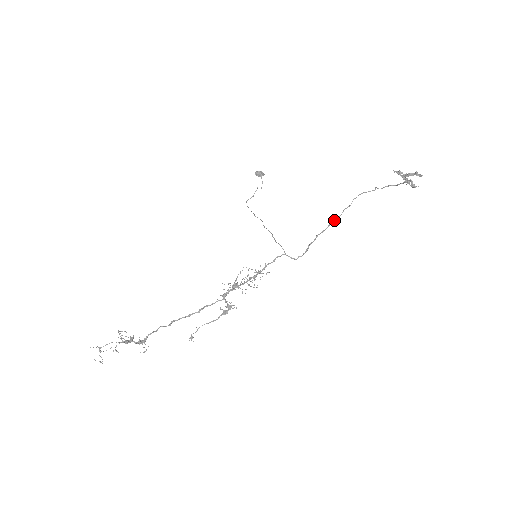
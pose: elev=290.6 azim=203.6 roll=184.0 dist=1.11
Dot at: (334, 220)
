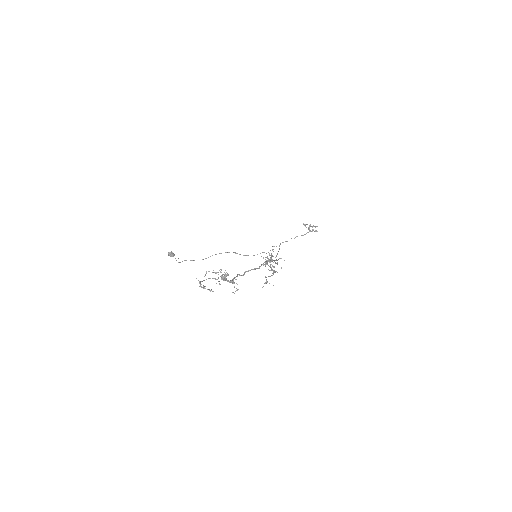
Dot at: occluded
